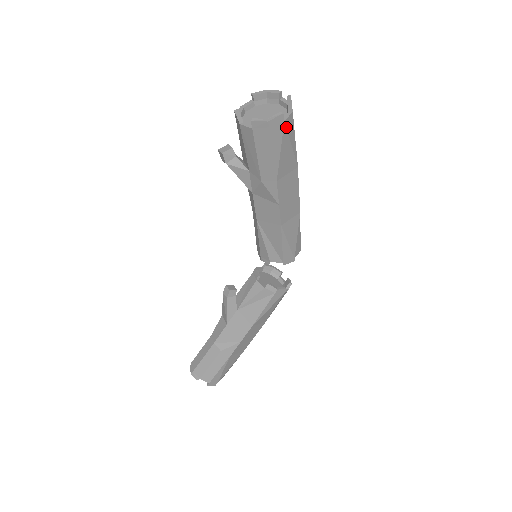
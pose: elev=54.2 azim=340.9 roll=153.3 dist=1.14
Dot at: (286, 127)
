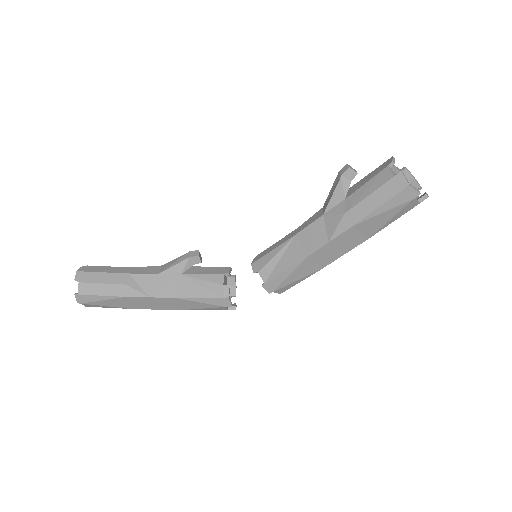
Dot at: (408, 204)
